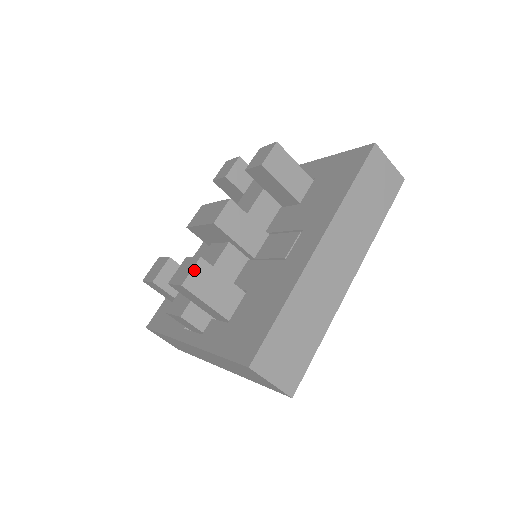
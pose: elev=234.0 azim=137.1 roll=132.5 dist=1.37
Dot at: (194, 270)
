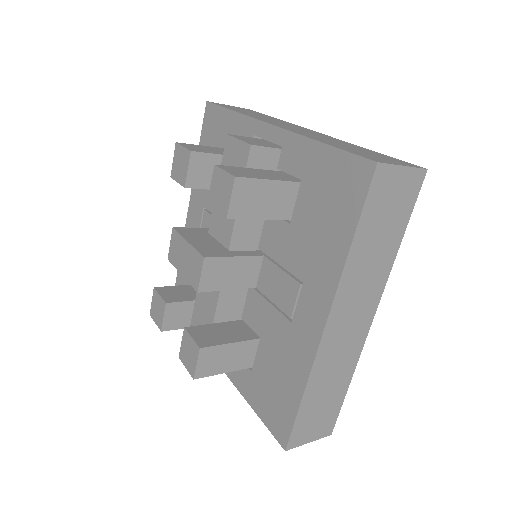
Dot at: (199, 361)
